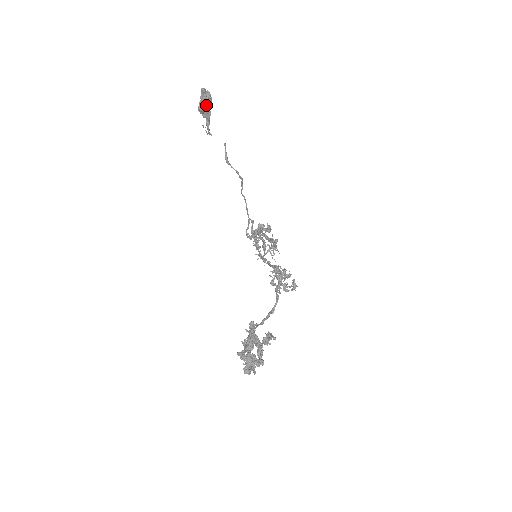
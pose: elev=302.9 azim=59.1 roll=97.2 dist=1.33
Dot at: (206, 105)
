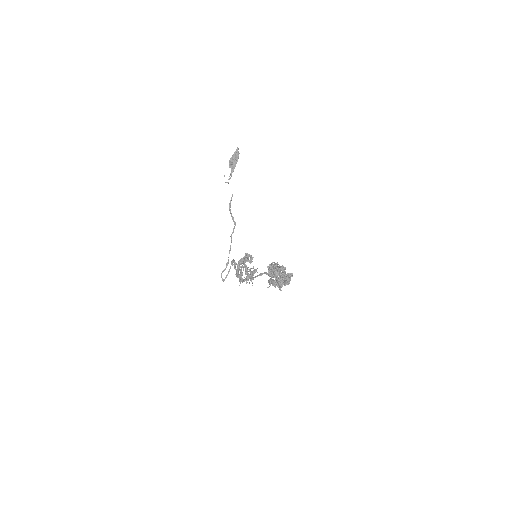
Dot at: occluded
